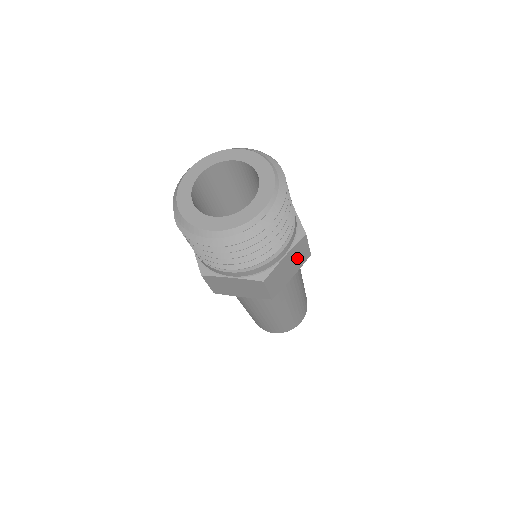
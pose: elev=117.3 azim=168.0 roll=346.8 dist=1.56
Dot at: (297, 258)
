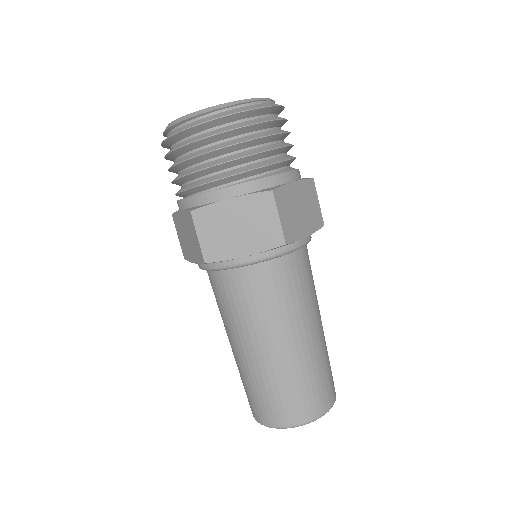
Dot at: (256, 225)
